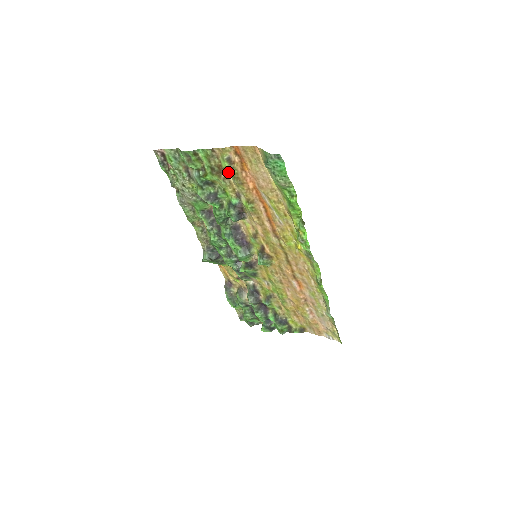
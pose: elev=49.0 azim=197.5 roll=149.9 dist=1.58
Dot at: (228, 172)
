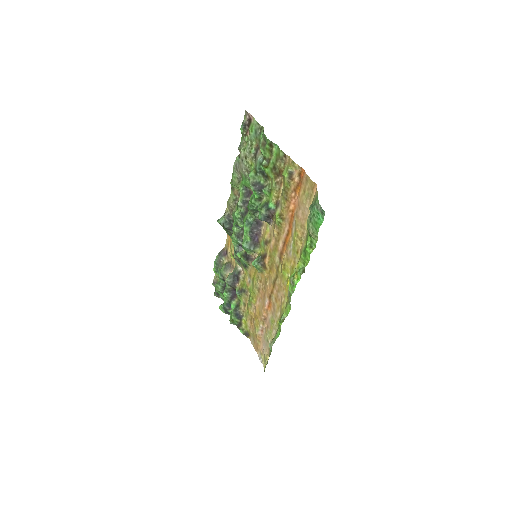
Dot at: (284, 181)
